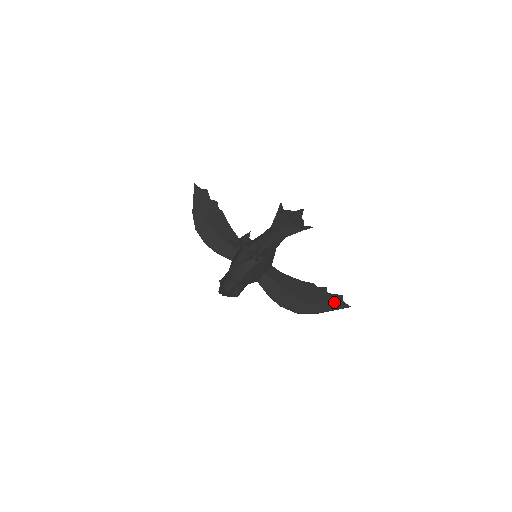
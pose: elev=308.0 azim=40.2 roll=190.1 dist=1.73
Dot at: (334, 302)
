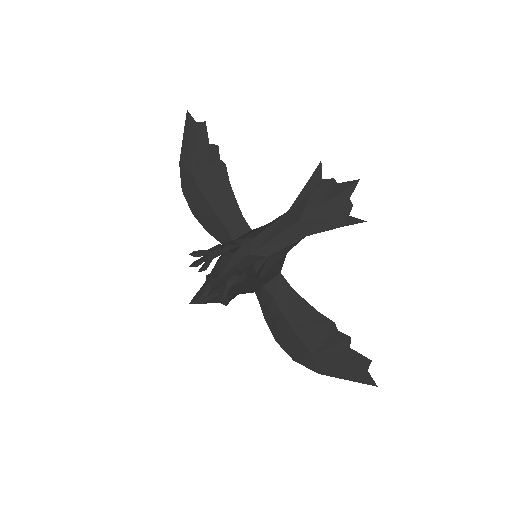
Dot at: (353, 368)
